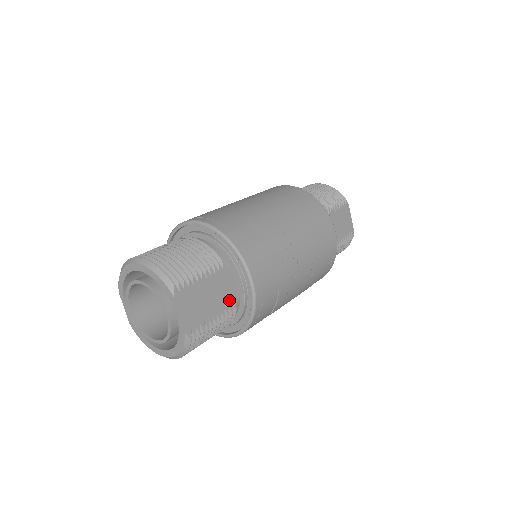
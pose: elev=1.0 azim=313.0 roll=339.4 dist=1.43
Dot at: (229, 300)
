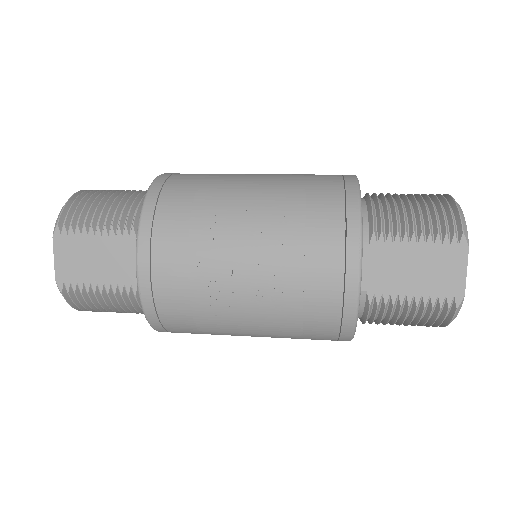
Dot at: (128, 277)
